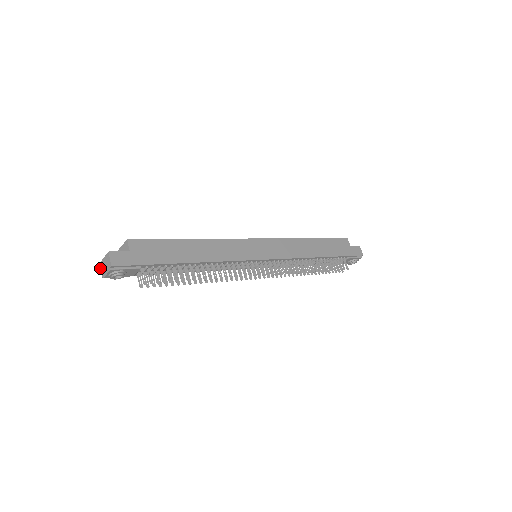
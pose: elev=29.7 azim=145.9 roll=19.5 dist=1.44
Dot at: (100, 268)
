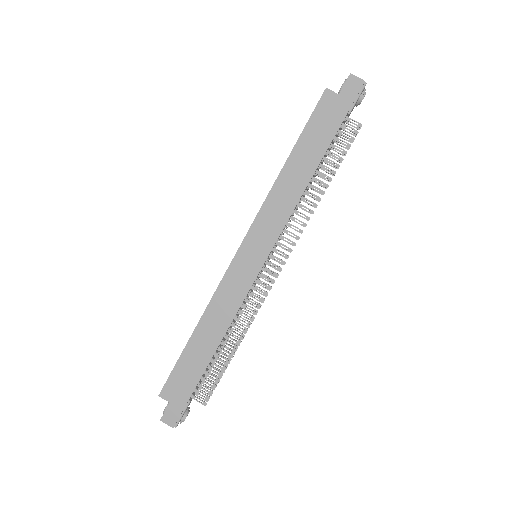
Dot at: occluded
